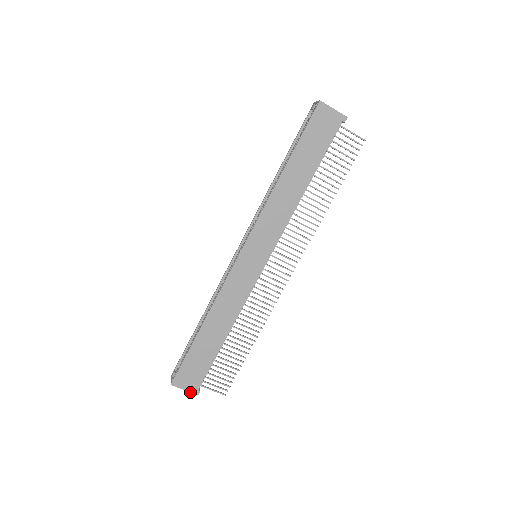
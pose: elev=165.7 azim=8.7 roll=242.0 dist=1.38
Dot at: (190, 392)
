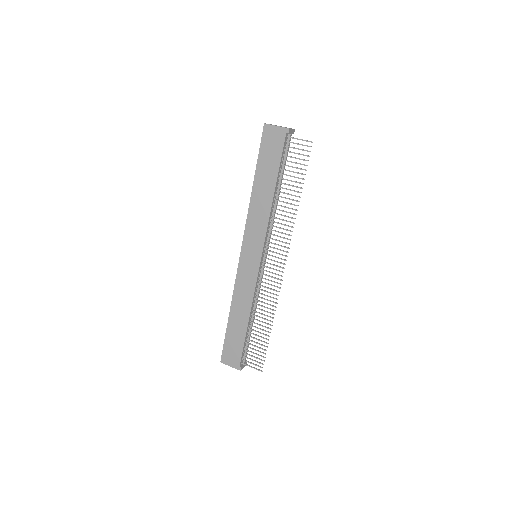
Dot at: (235, 368)
